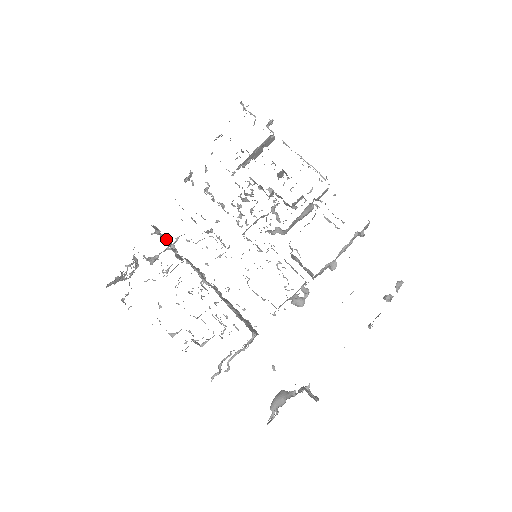
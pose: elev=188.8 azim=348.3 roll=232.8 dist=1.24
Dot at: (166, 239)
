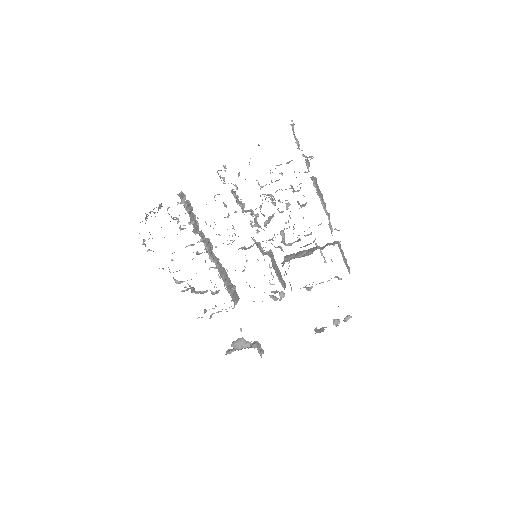
Dot at: (189, 210)
